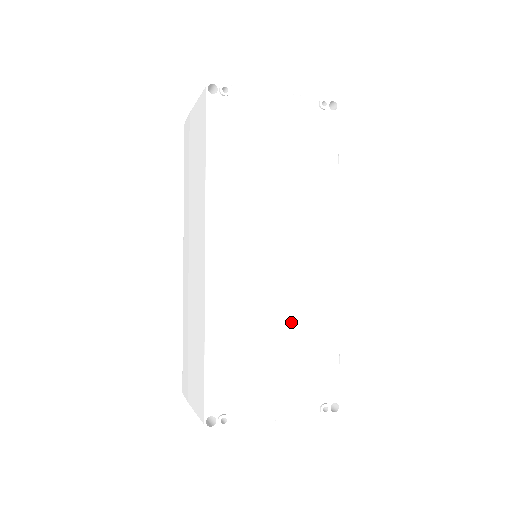
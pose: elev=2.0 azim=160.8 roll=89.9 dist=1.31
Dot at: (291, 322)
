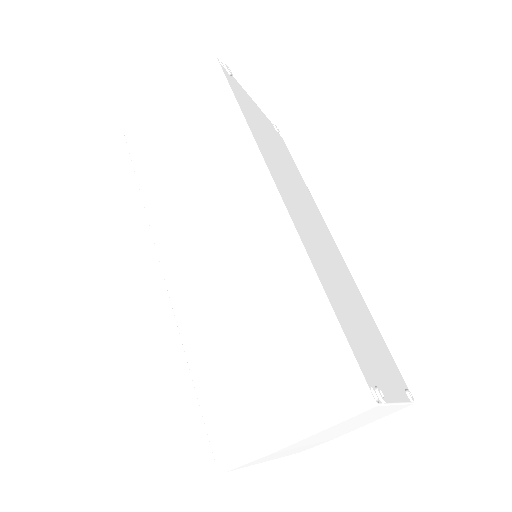
Dot at: (350, 293)
